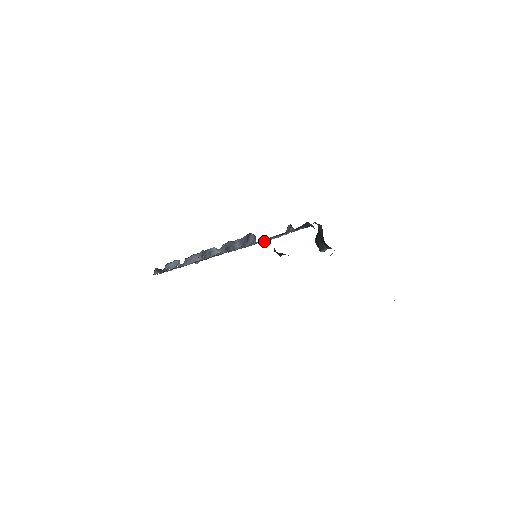
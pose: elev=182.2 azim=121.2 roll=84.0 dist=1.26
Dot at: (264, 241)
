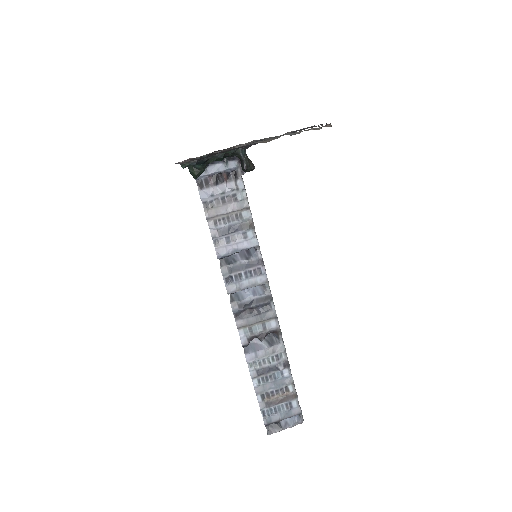
Dot at: (208, 197)
